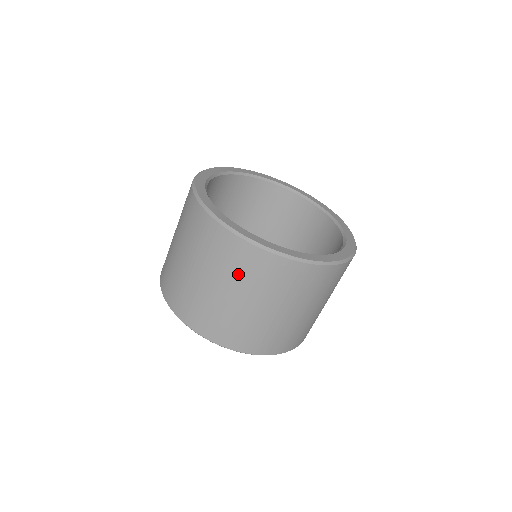
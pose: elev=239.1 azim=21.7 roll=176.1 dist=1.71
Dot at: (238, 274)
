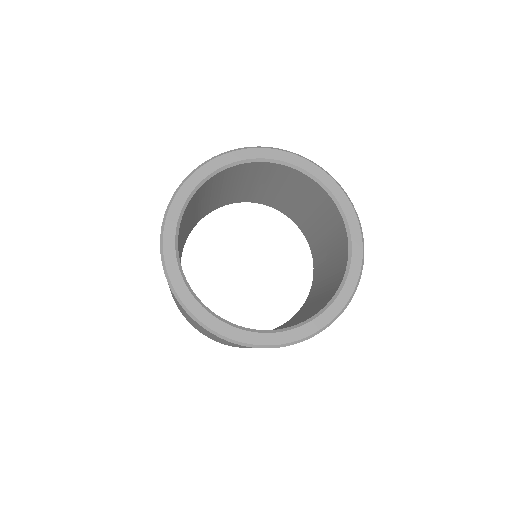
Dot at: (192, 321)
